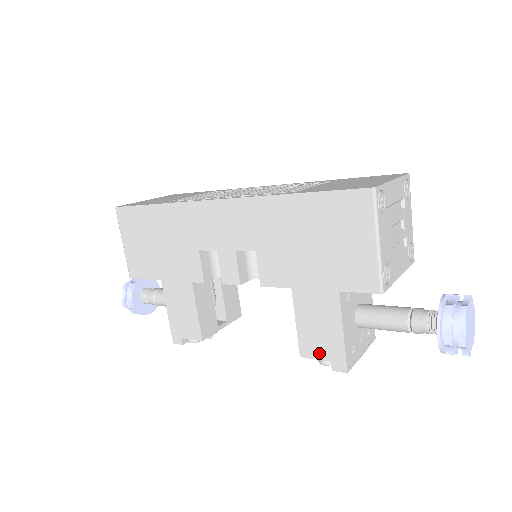
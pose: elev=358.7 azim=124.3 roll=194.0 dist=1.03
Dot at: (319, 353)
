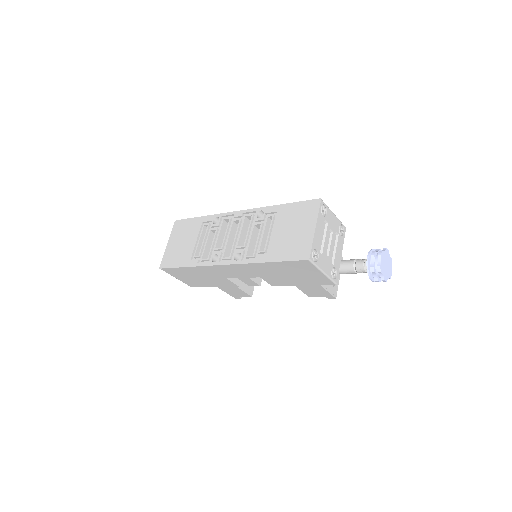
Dot at: (318, 295)
